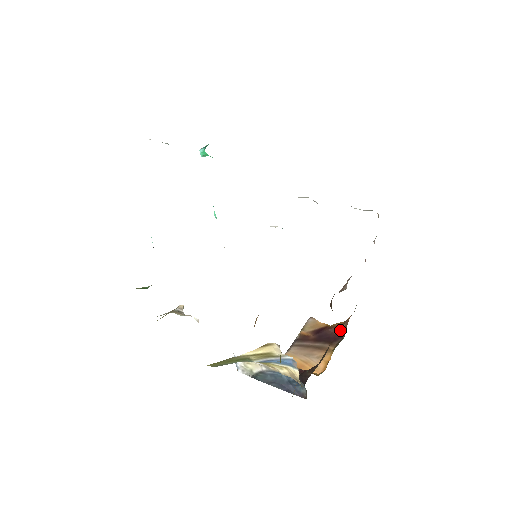
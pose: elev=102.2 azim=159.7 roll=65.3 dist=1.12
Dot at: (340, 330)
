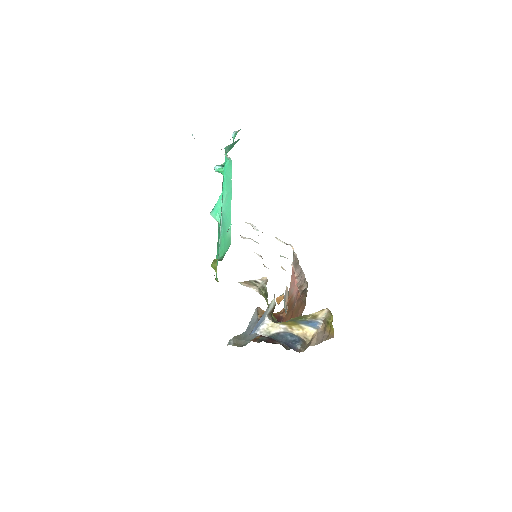
Dot at: (279, 317)
